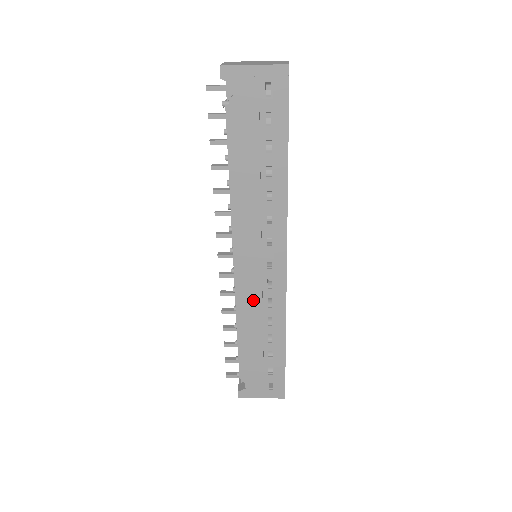
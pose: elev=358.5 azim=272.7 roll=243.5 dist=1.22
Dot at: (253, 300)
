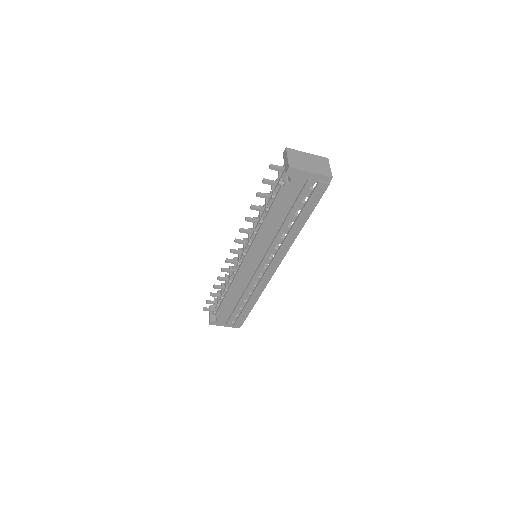
Dot at: (245, 281)
